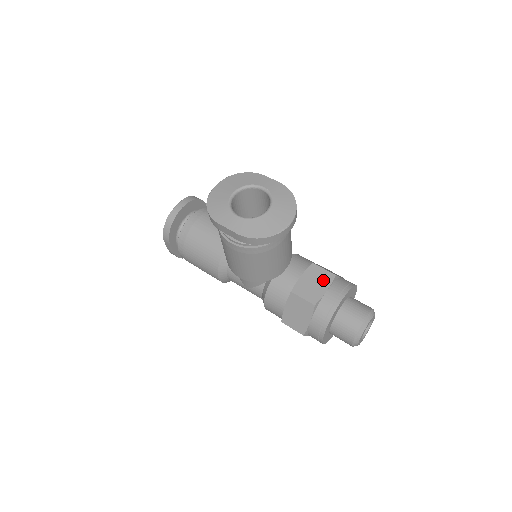
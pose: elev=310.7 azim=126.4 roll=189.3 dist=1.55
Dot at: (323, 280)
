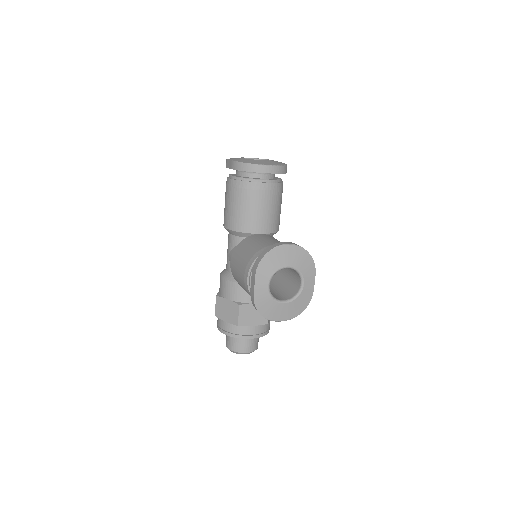
Dot at: (260, 319)
